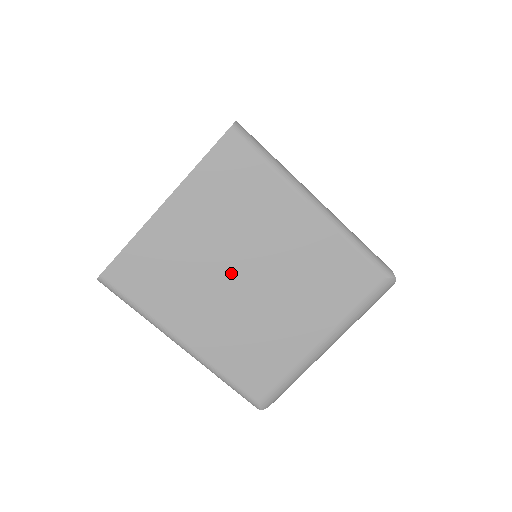
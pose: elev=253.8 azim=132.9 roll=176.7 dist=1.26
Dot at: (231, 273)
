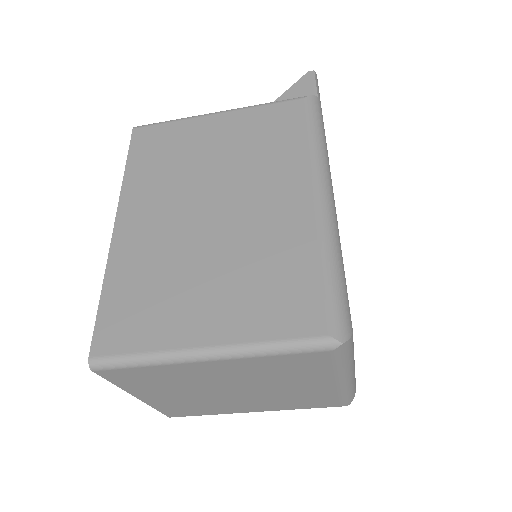
Dot at: (223, 394)
